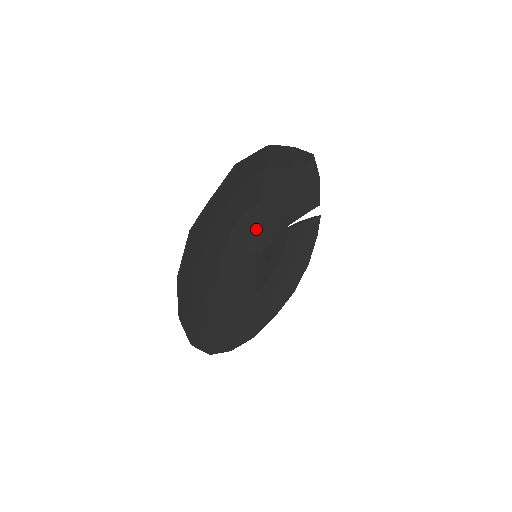
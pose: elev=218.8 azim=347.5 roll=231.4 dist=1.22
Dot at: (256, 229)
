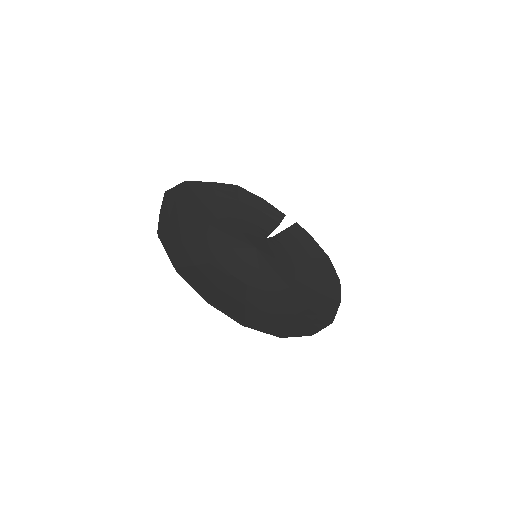
Dot at: (232, 235)
